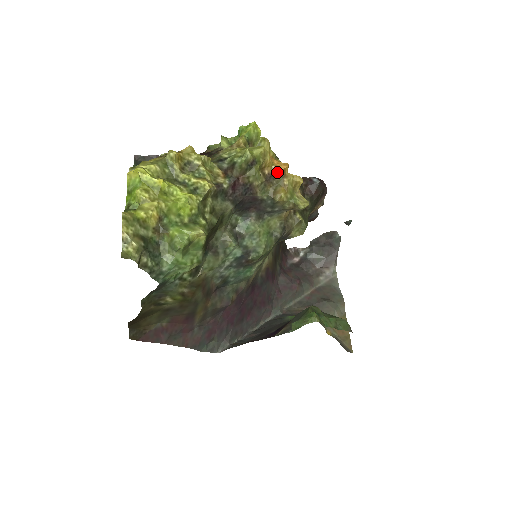
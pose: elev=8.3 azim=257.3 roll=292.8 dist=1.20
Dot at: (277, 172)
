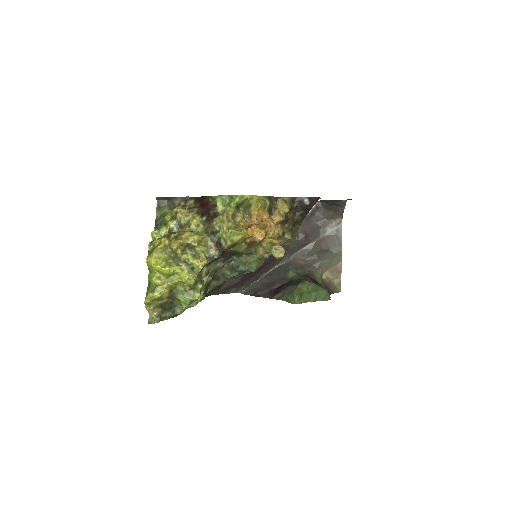
Dot at: (256, 241)
